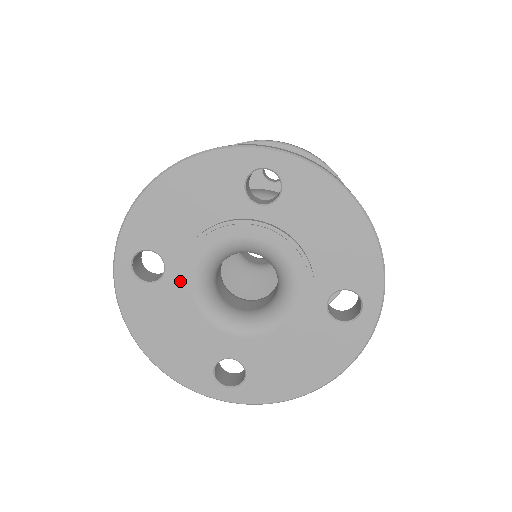
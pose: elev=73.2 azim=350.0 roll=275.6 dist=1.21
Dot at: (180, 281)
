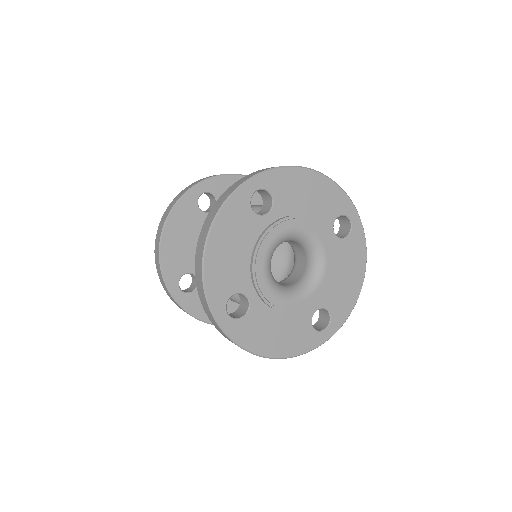
Dot at: (263, 295)
